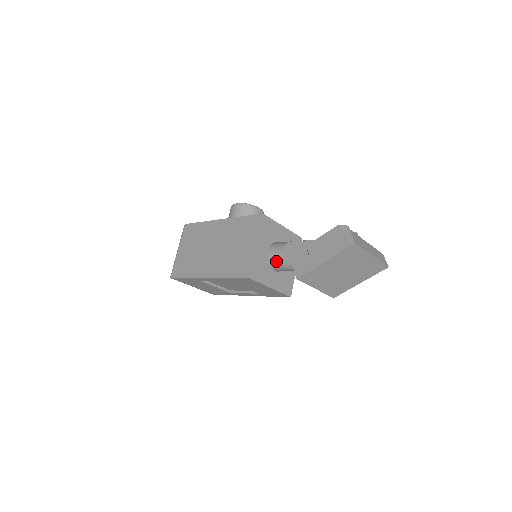
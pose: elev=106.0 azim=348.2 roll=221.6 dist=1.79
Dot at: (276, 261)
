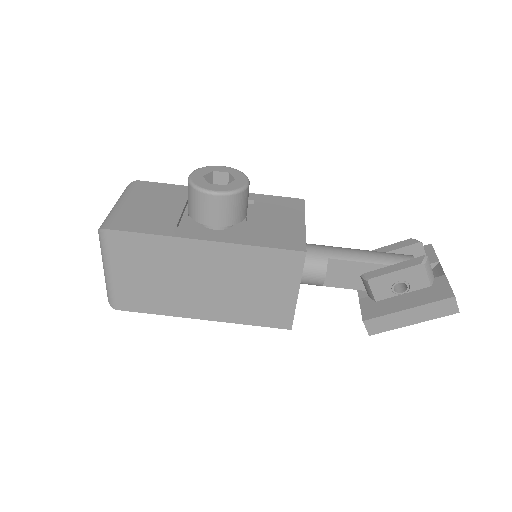
Dot at: (310, 284)
